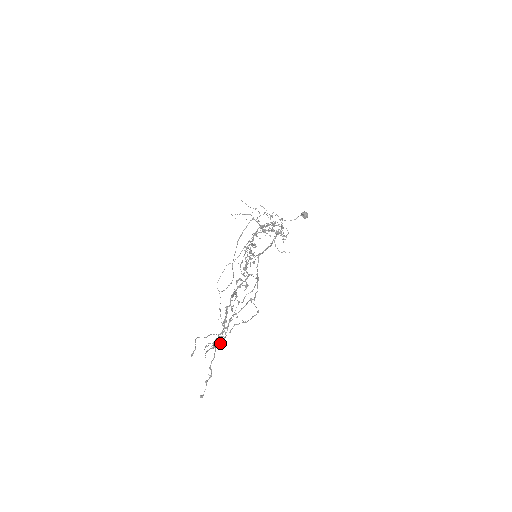
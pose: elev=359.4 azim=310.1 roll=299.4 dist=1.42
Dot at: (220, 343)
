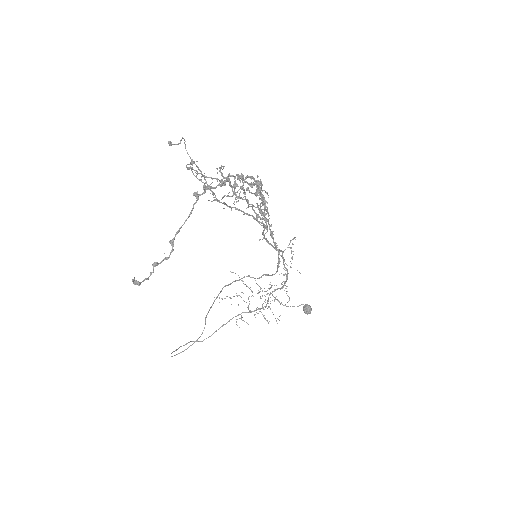
Dot at: occluded
